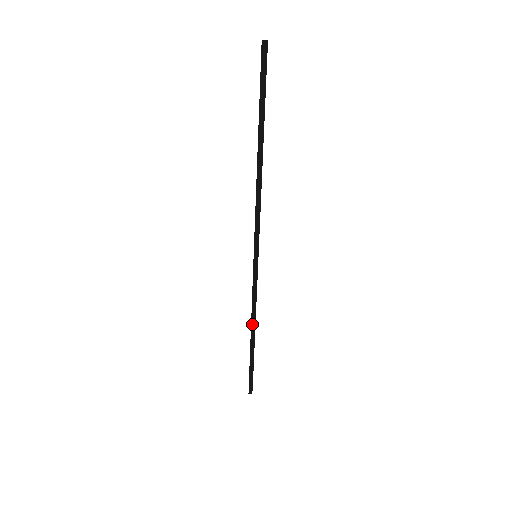
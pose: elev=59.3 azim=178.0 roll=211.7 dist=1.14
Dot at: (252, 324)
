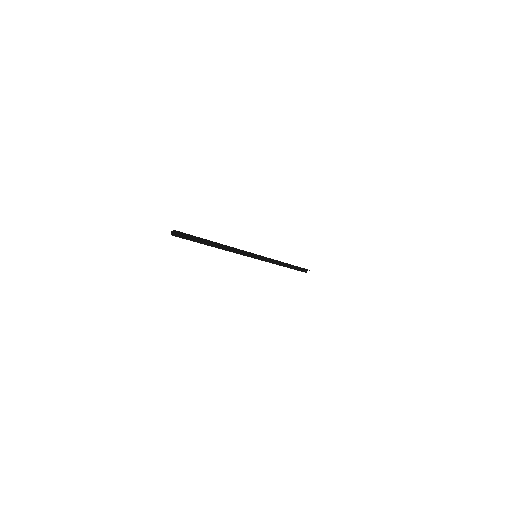
Dot at: (280, 263)
